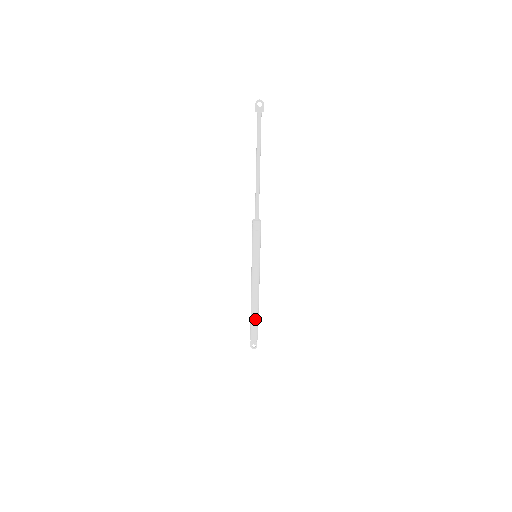
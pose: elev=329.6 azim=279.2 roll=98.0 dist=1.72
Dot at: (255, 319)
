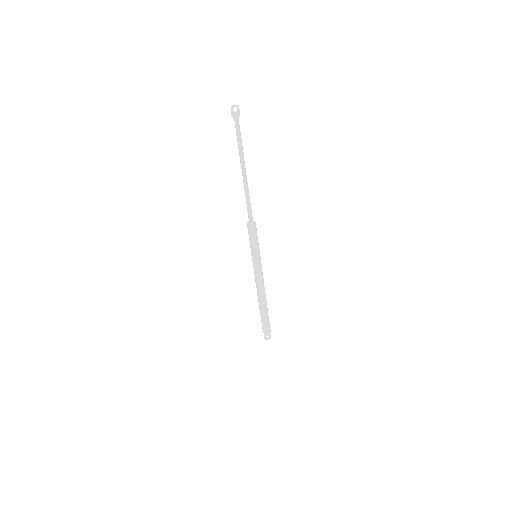
Dot at: (265, 314)
